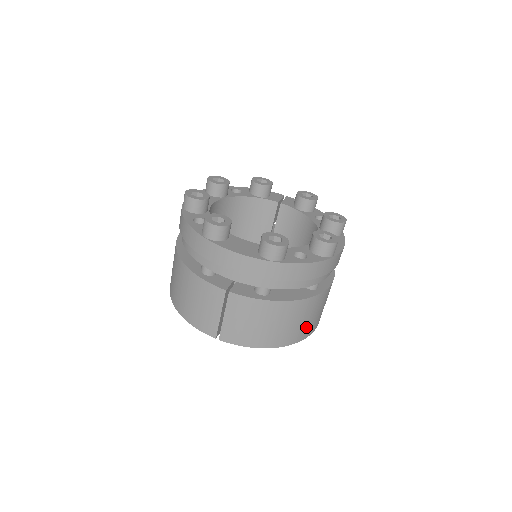
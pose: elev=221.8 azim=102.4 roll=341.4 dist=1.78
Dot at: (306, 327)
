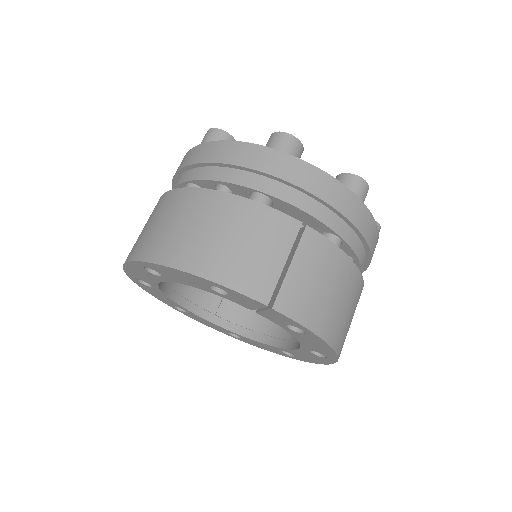
Dot at: occluded
